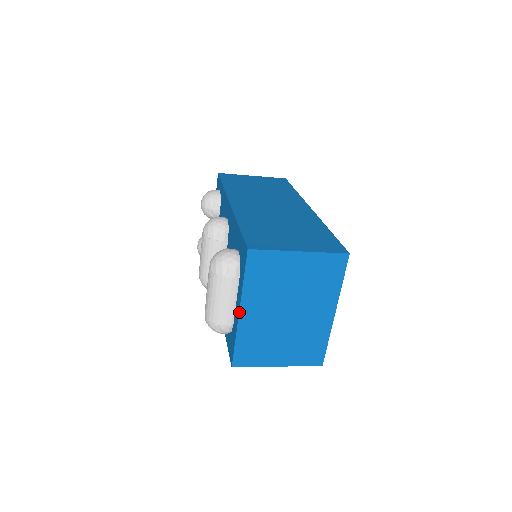
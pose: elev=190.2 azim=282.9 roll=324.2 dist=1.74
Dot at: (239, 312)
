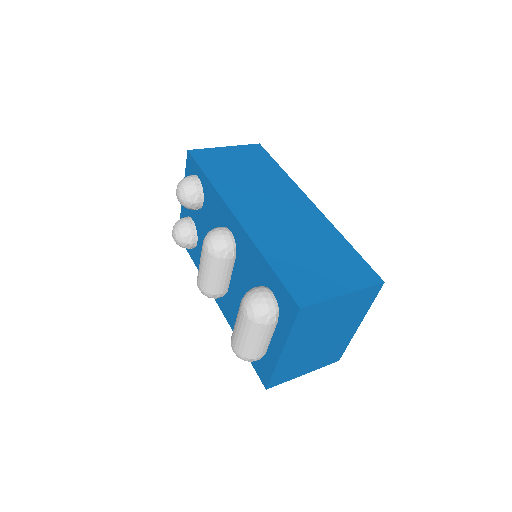
Dot at: (281, 353)
